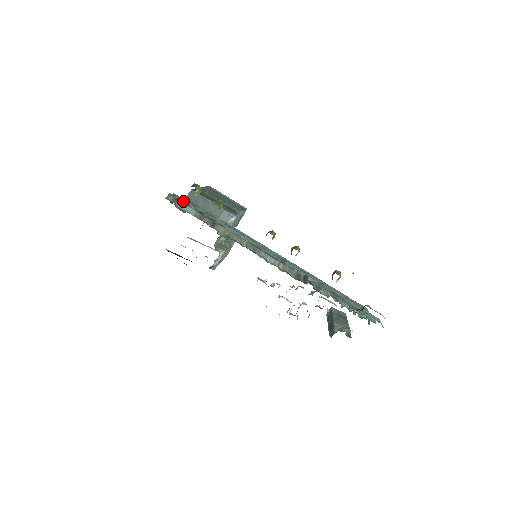
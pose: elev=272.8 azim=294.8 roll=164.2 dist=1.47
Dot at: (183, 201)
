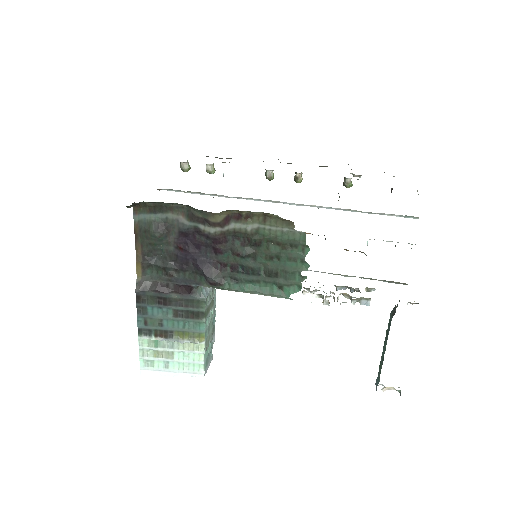
Dot at: occluded
